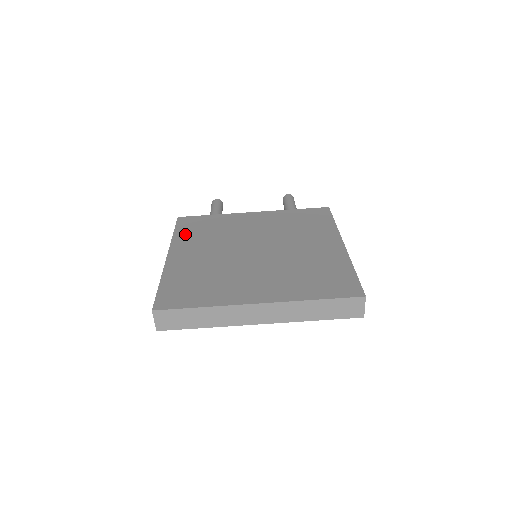
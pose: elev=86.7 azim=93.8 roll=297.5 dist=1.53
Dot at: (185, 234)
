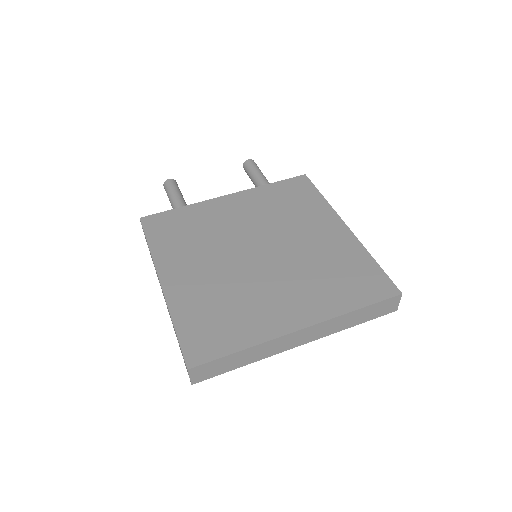
Dot at: (163, 244)
